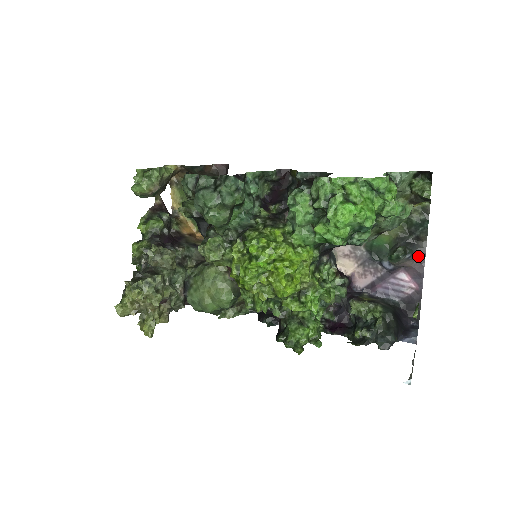
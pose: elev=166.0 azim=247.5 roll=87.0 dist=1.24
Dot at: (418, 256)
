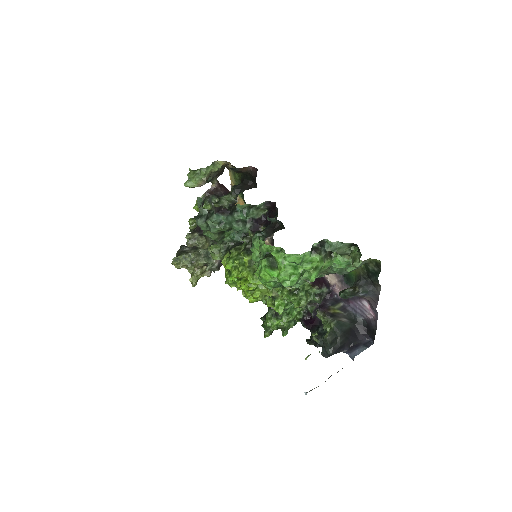
Dot at: (373, 296)
